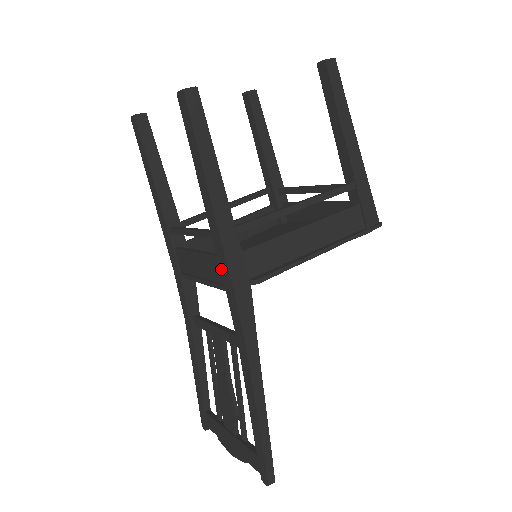
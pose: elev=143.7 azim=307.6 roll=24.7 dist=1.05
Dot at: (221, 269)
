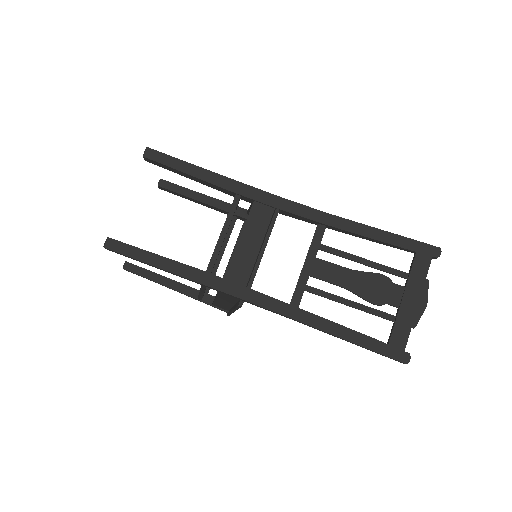
Dot at: (263, 202)
